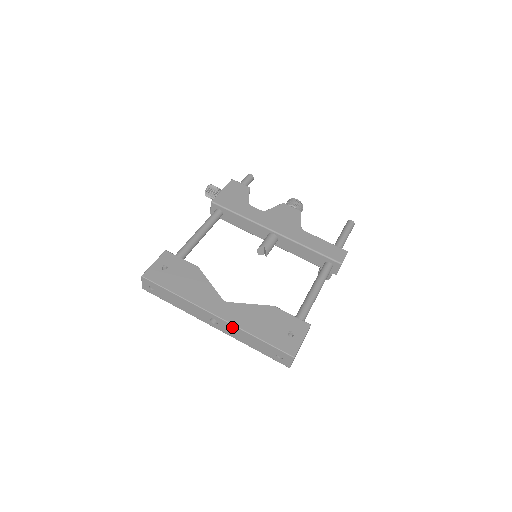
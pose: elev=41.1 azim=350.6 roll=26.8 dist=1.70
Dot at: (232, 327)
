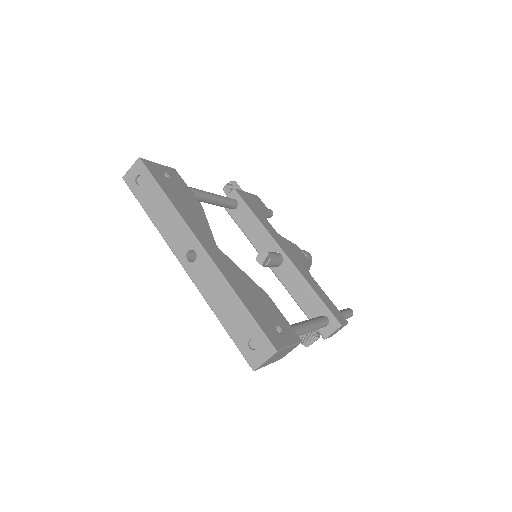
Dot at: (214, 272)
